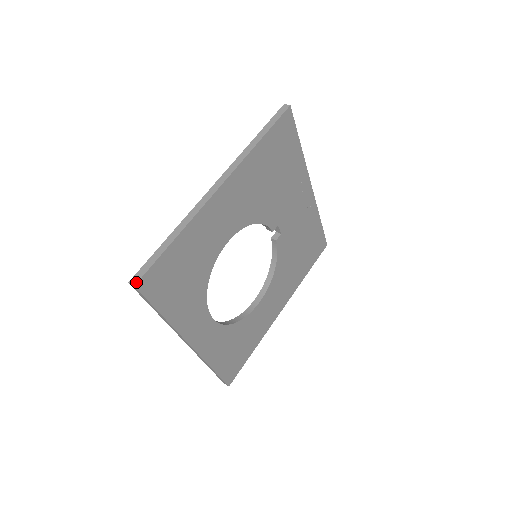
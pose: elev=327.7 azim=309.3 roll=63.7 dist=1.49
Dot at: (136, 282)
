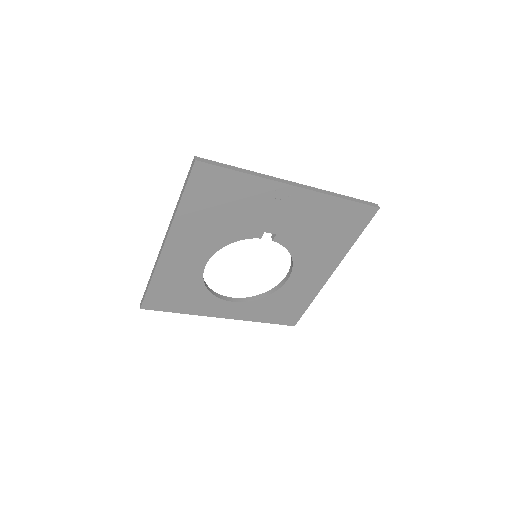
Dot at: (140, 307)
